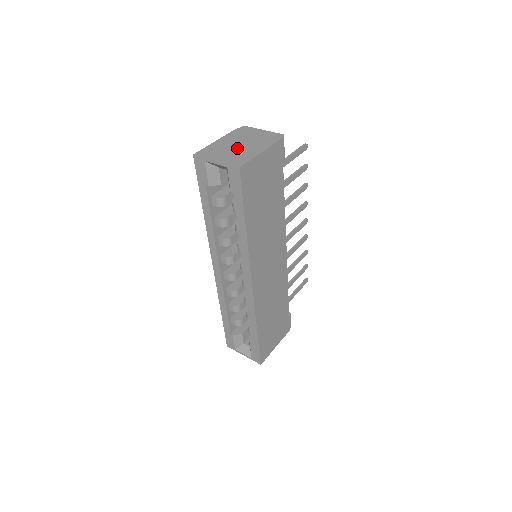
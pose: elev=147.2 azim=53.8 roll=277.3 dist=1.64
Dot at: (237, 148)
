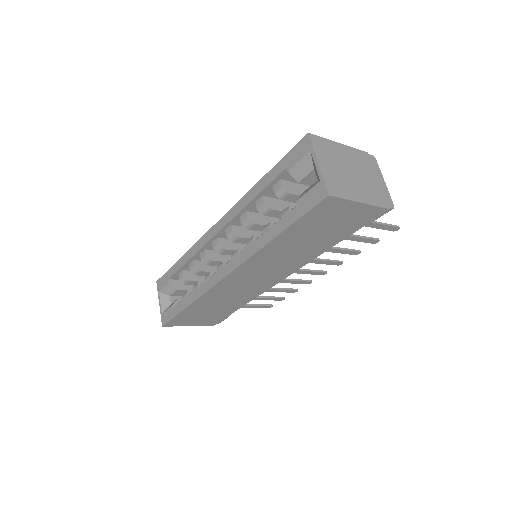
Dot at: (347, 173)
